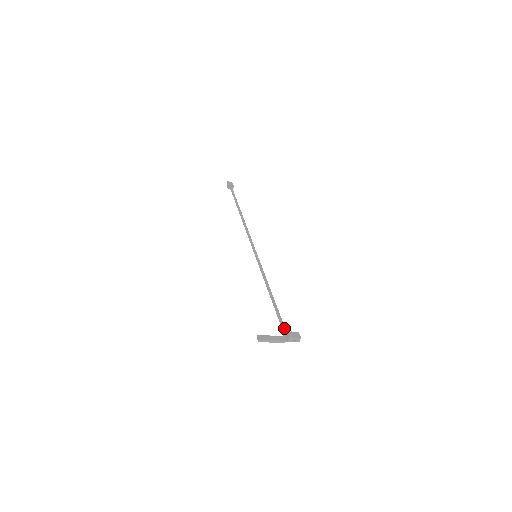
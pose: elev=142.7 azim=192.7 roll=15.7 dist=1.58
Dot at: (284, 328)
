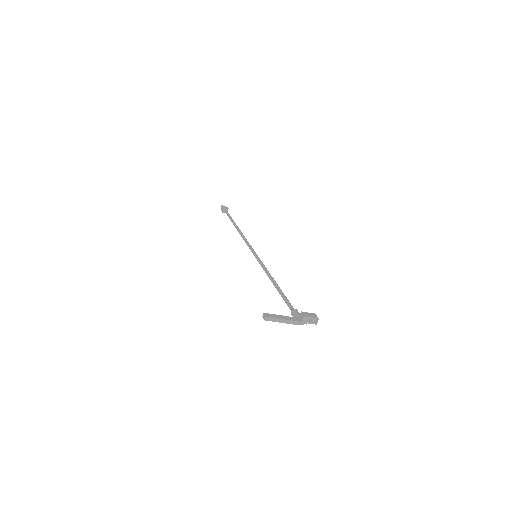
Dot at: (296, 311)
